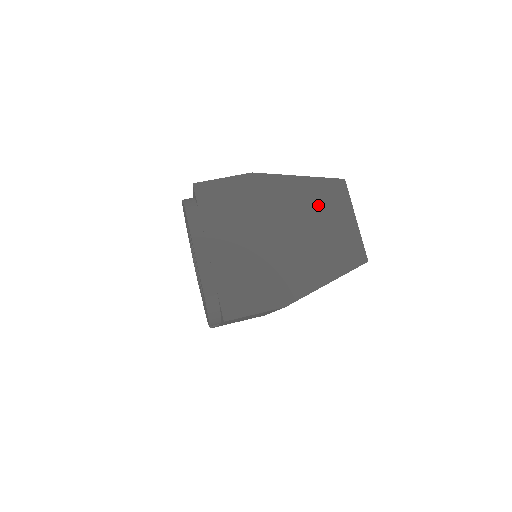
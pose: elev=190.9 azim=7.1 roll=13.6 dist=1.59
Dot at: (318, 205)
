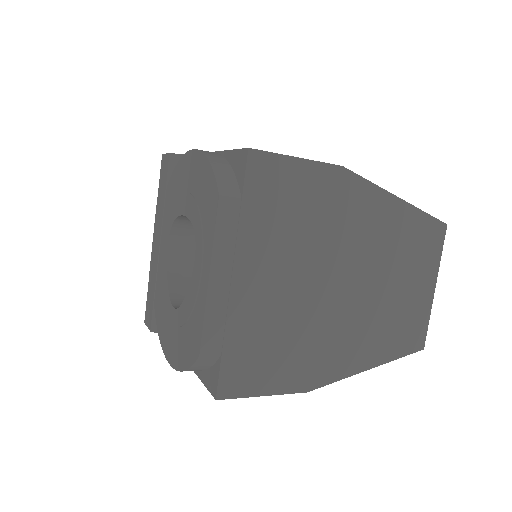
Dot at: (403, 252)
